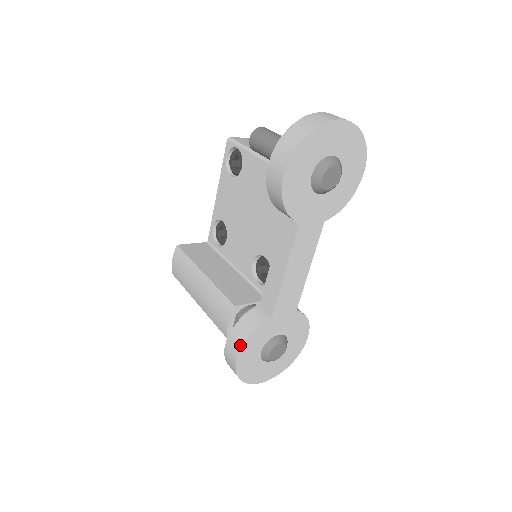
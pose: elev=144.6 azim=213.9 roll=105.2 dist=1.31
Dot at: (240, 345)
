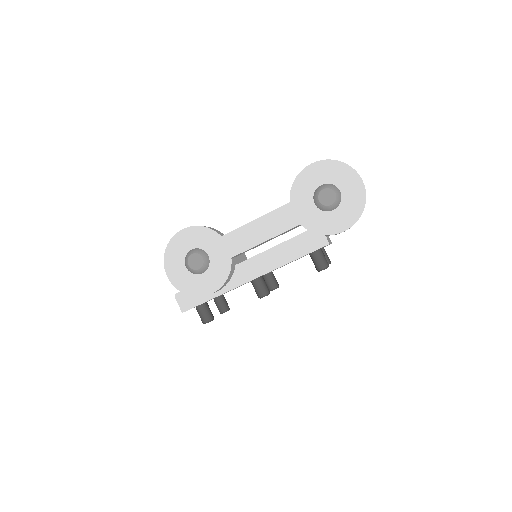
Dot at: (193, 226)
